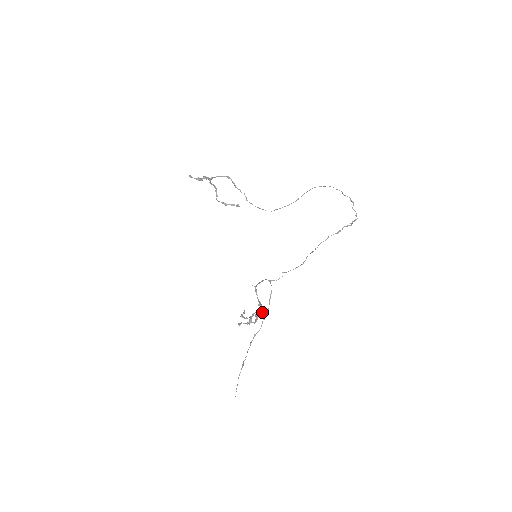
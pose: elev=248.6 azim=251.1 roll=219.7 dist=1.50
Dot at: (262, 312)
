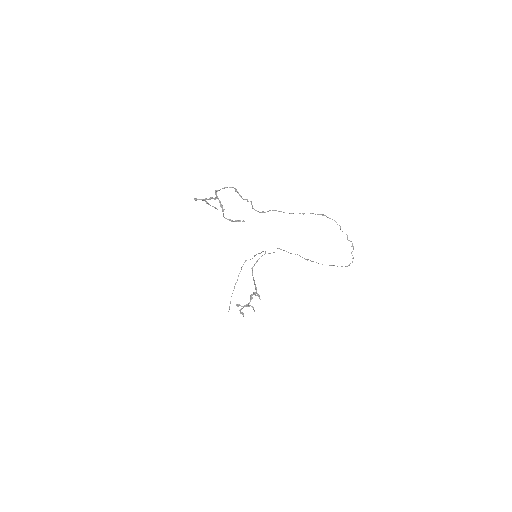
Dot at: (256, 295)
